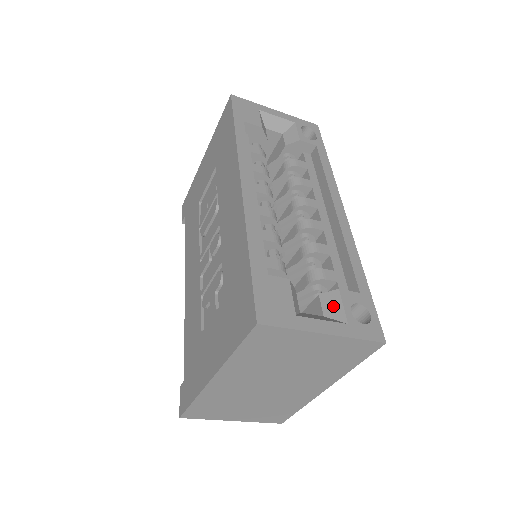
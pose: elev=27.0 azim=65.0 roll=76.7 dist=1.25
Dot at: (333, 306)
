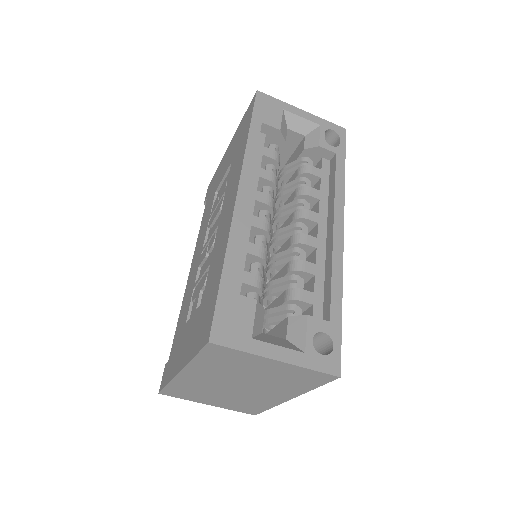
Dot at: (297, 331)
